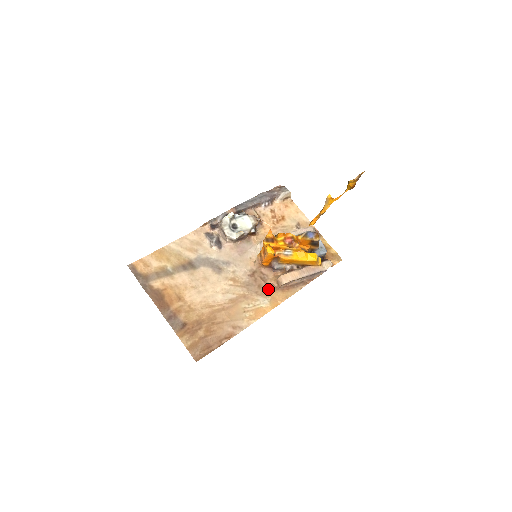
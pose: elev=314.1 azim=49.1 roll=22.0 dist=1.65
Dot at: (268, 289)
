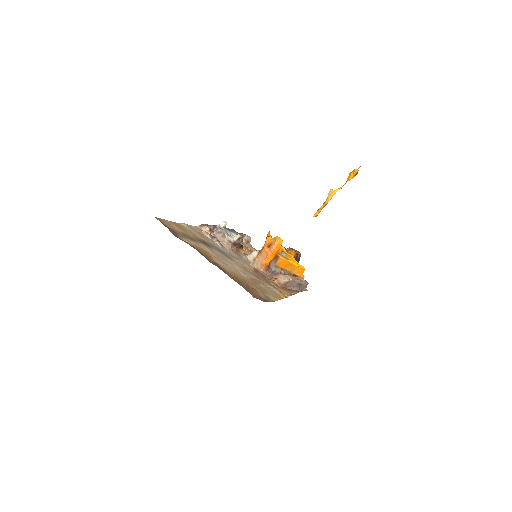
Dot at: (273, 285)
